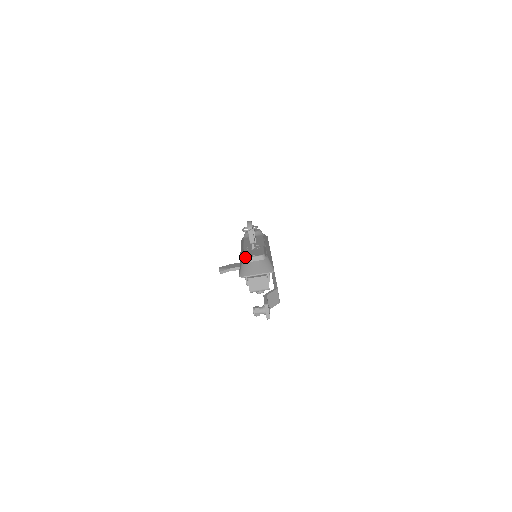
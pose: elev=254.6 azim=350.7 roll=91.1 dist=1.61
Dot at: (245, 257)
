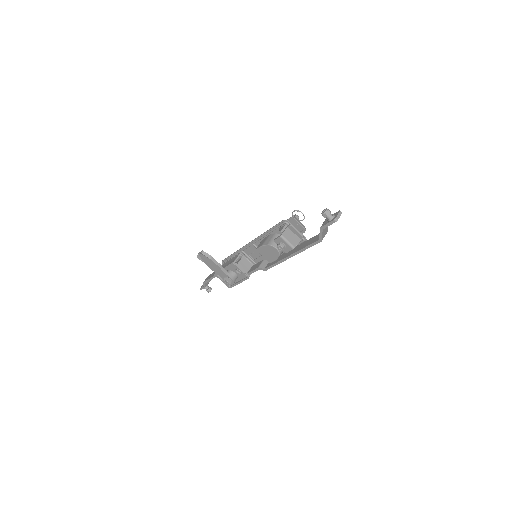
Dot at: occluded
